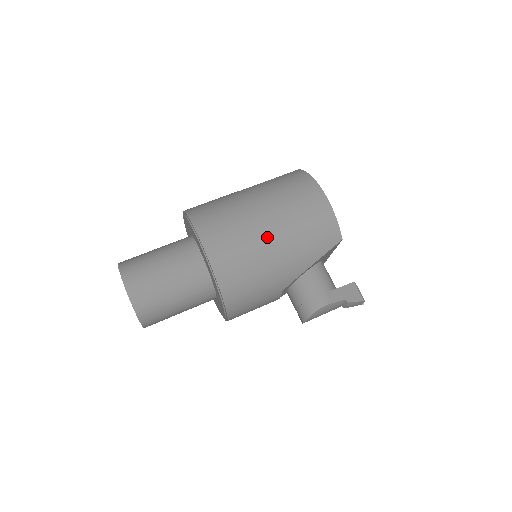
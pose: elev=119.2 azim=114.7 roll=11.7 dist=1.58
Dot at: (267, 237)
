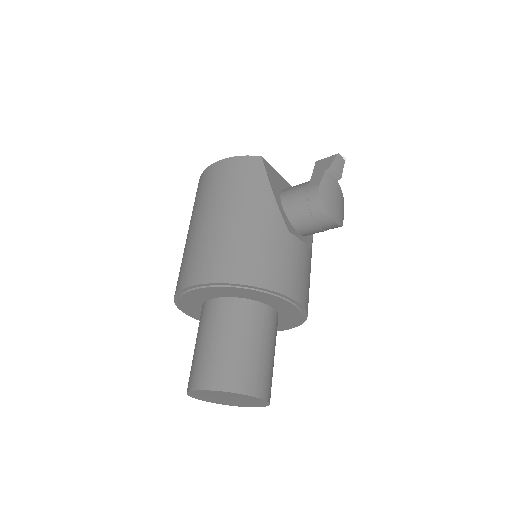
Dot at: (219, 222)
